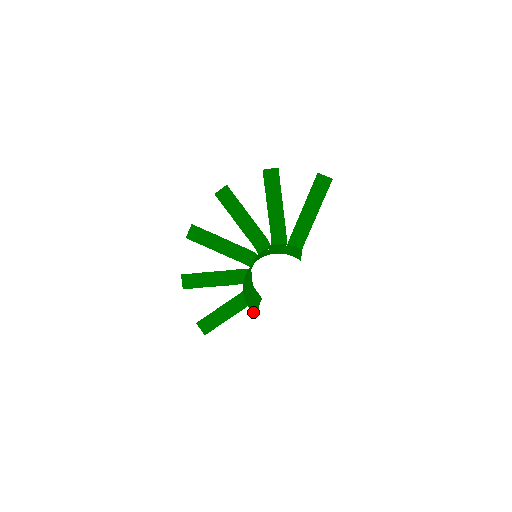
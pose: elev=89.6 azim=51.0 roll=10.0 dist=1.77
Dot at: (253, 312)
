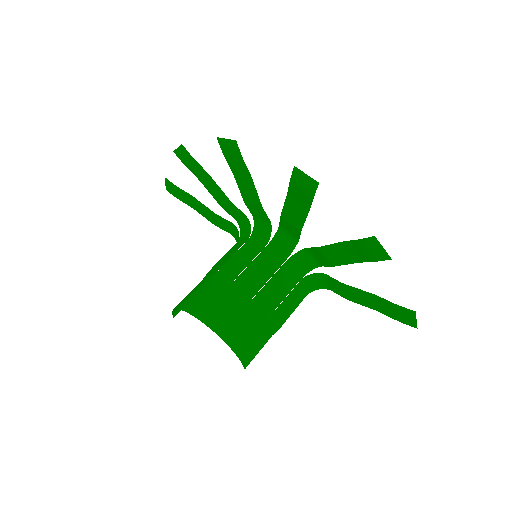
Dot at: (175, 313)
